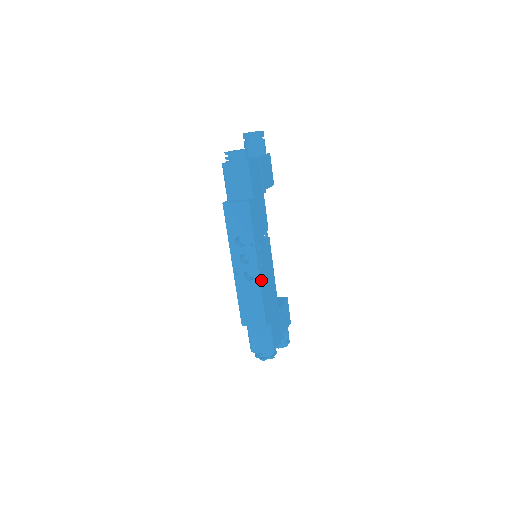
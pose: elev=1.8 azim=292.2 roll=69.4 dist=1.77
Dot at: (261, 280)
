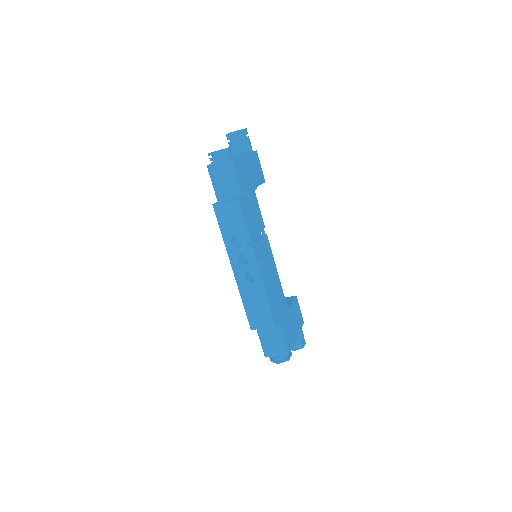
Dot at: (263, 279)
